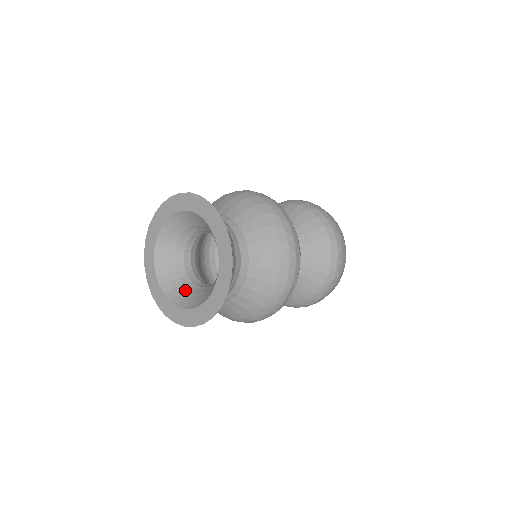
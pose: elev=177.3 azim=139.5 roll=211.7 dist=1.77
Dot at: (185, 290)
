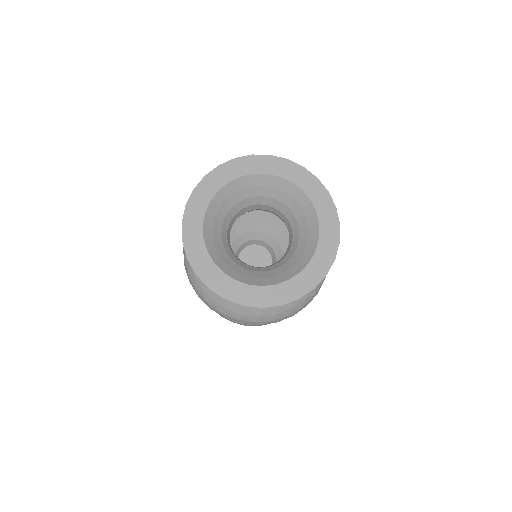
Dot at: (273, 271)
